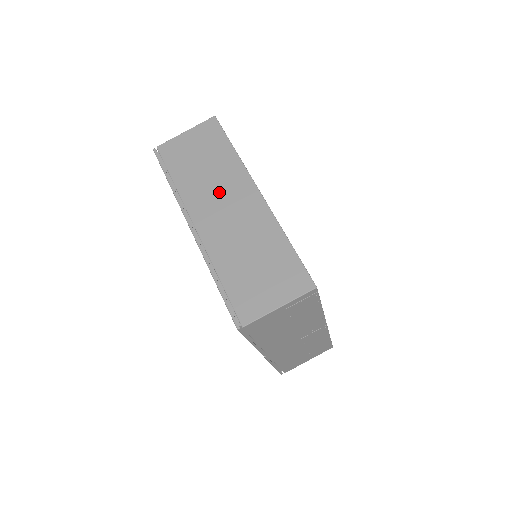
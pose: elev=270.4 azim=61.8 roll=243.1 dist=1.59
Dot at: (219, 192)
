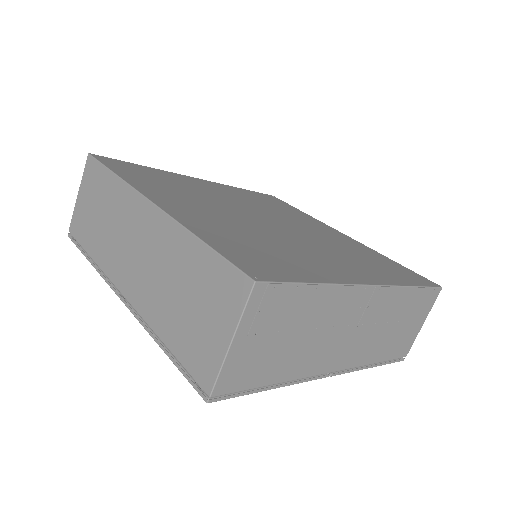
Dot at: (123, 236)
